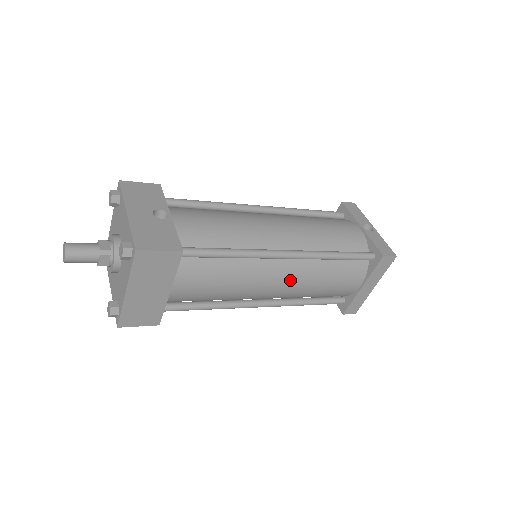
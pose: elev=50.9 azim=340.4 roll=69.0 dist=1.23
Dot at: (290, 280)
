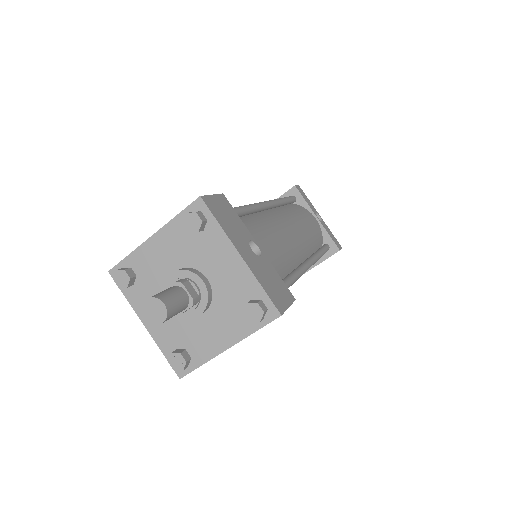
Dot at: occluded
